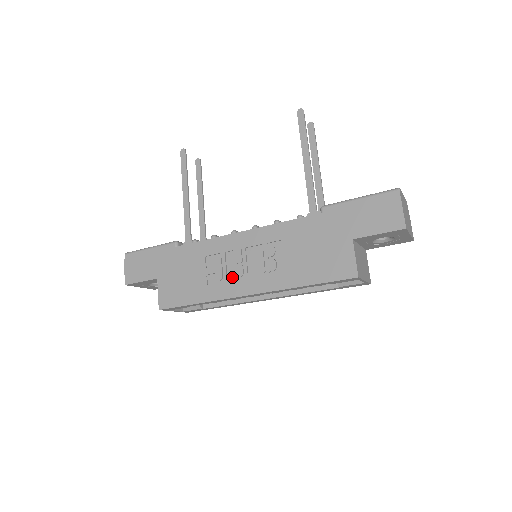
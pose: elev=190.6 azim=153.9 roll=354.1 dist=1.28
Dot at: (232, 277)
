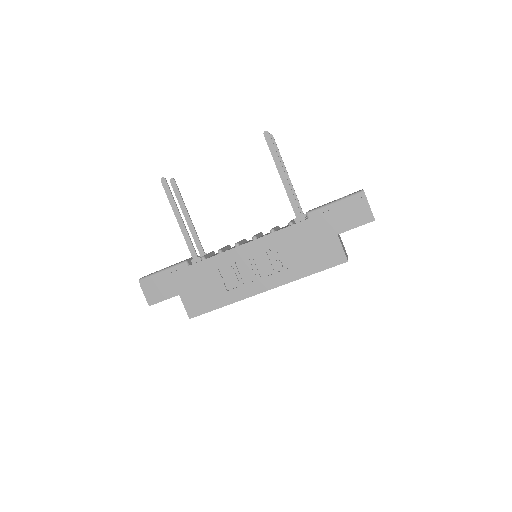
Dot at: (247, 280)
